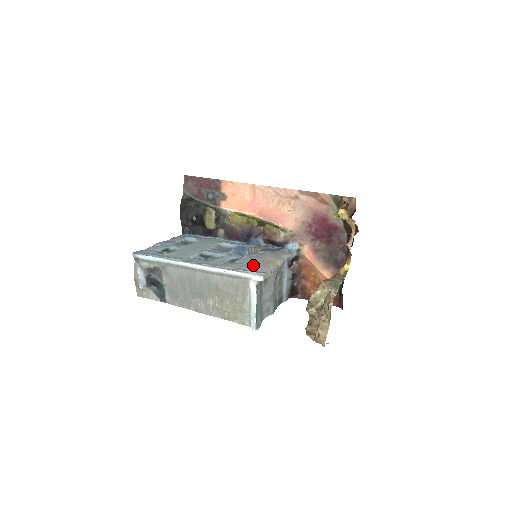
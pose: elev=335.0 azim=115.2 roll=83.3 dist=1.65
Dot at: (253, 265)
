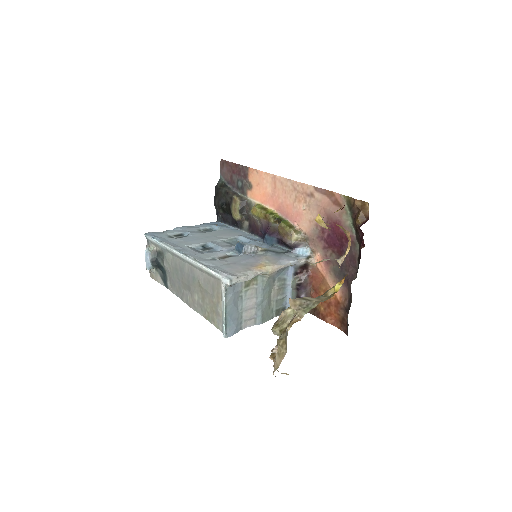
Dot at: (235, 265)
